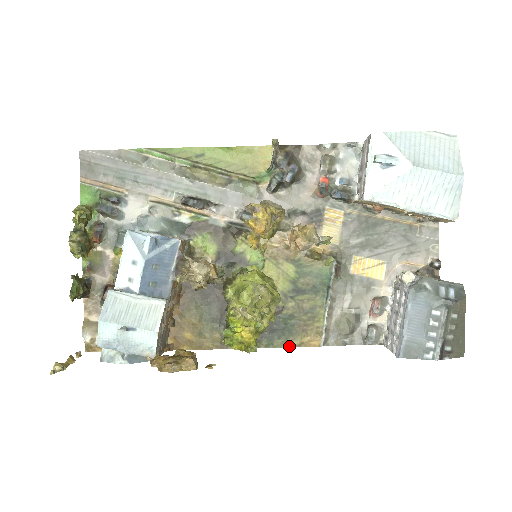
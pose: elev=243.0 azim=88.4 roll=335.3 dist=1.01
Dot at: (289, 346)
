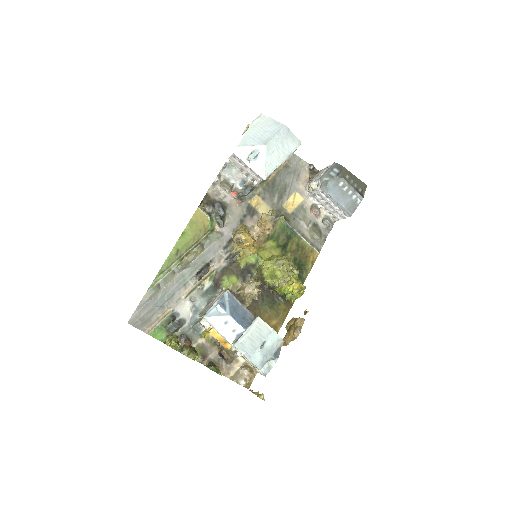
Dot at: (310, 270)
